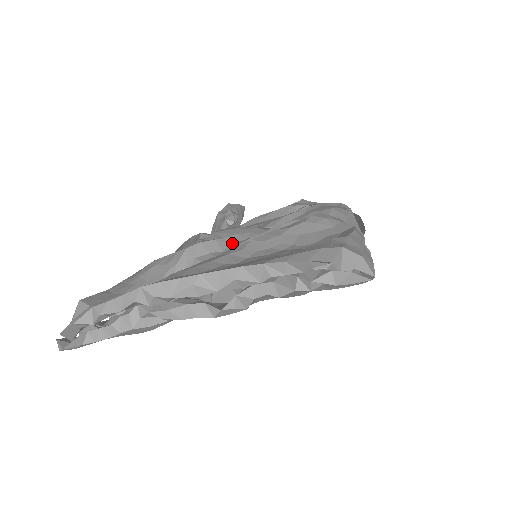
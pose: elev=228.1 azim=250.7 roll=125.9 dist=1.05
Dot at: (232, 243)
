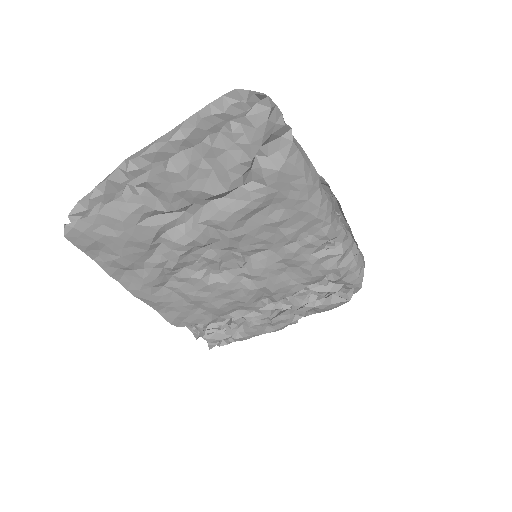
Dot at: occluded
